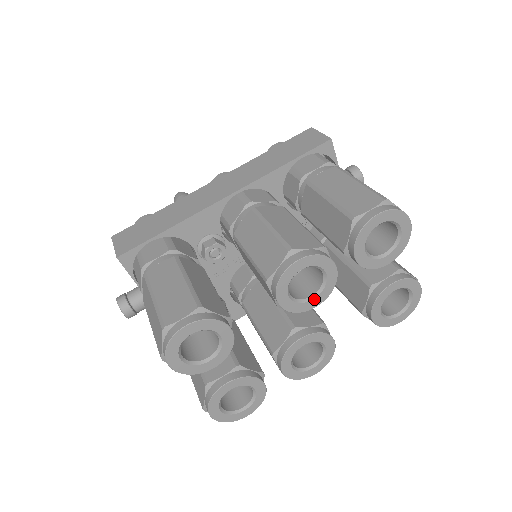
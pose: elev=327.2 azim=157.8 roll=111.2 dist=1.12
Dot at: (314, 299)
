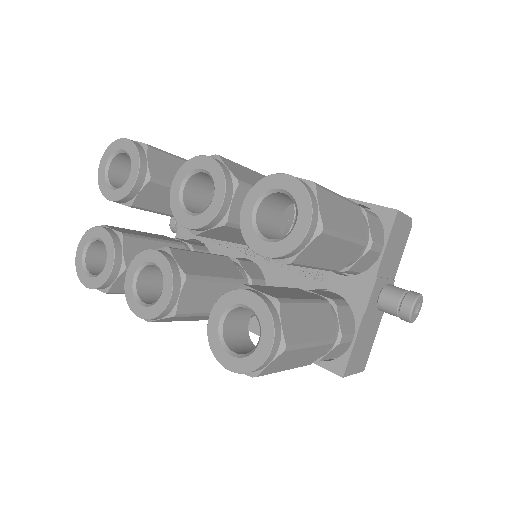
Dot at: (190, 216)
